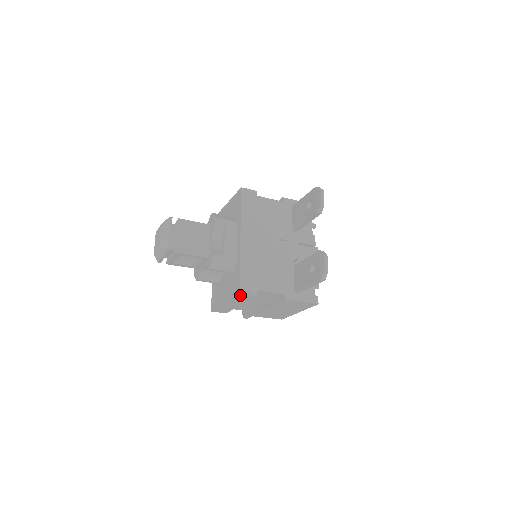
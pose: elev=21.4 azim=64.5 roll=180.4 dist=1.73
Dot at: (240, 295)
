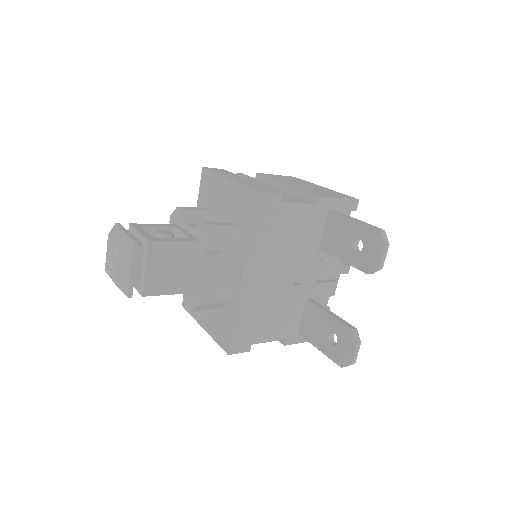
Dot at: occluded
